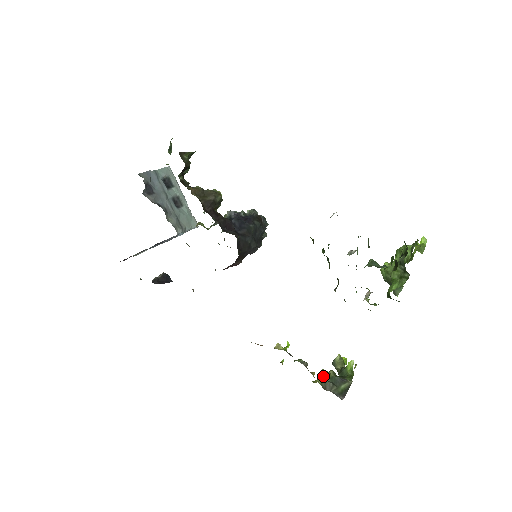
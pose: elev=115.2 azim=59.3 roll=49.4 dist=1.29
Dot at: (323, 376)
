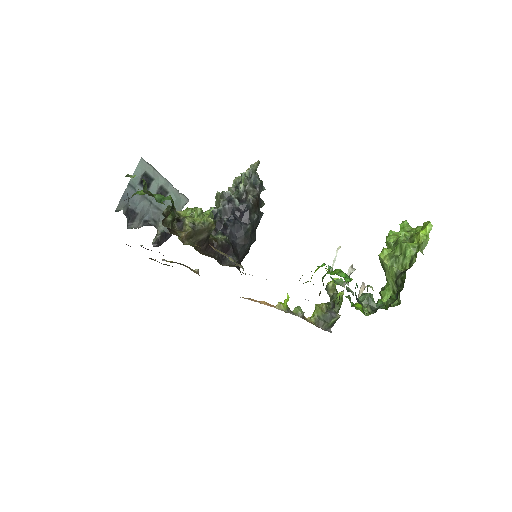
Dot at: (317, 315)
